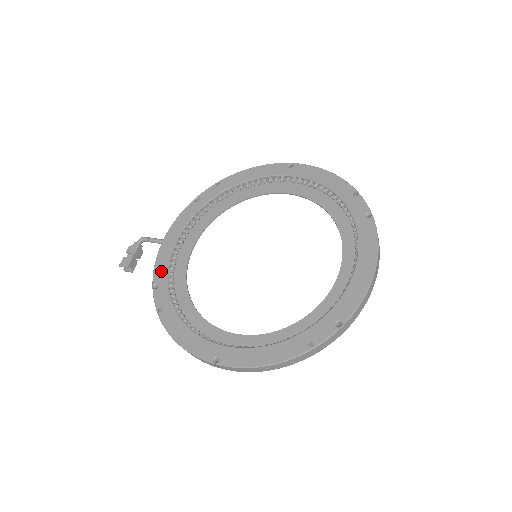
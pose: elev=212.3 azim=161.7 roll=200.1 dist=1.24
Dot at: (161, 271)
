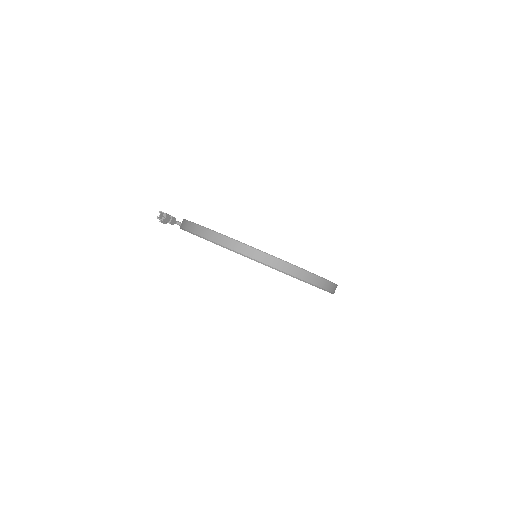
Dot at: occluded
